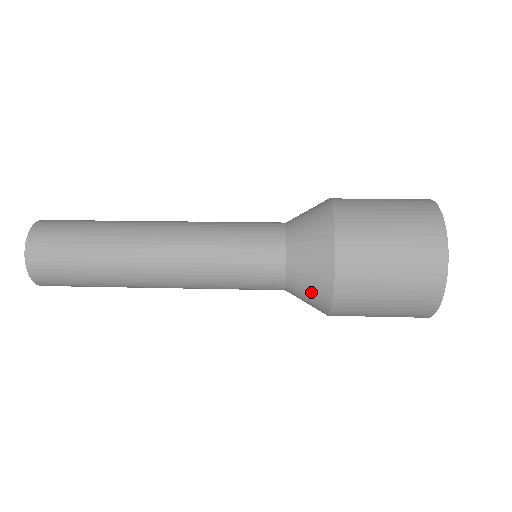
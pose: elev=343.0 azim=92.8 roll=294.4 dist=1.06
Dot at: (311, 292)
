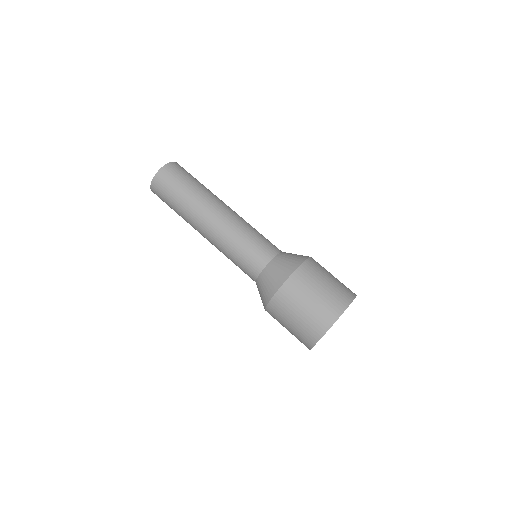
Dot at: occluded
